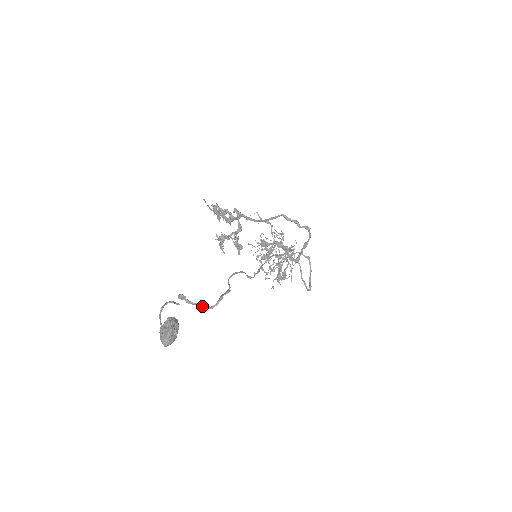
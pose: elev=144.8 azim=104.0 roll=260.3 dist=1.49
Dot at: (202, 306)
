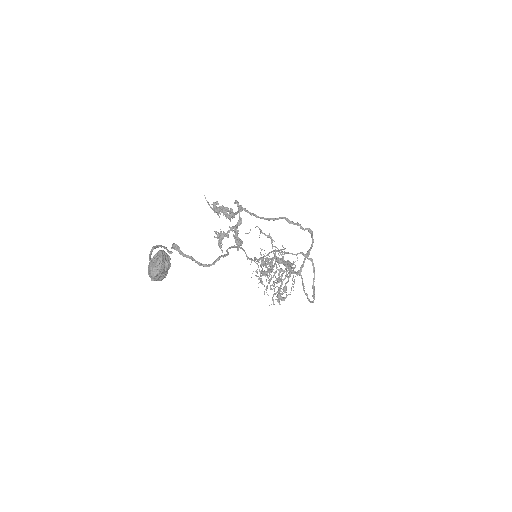
Dot at: (197, 262)
